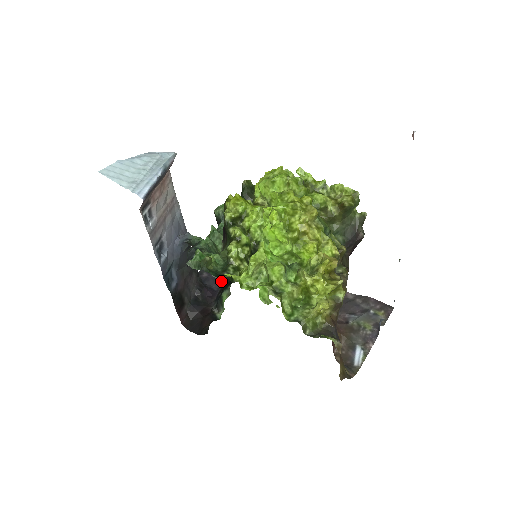
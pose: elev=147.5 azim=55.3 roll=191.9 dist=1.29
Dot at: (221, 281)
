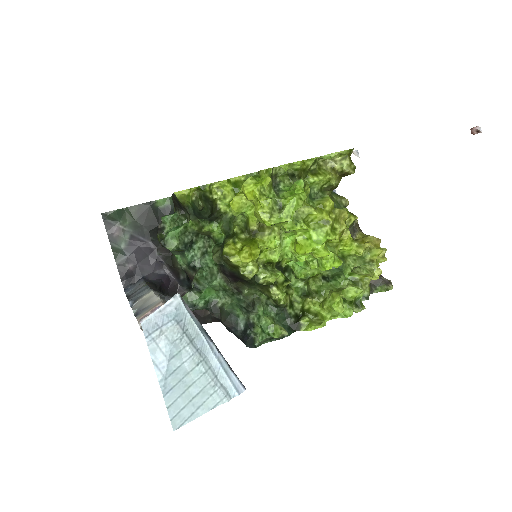
Dot at: (158, 260)
